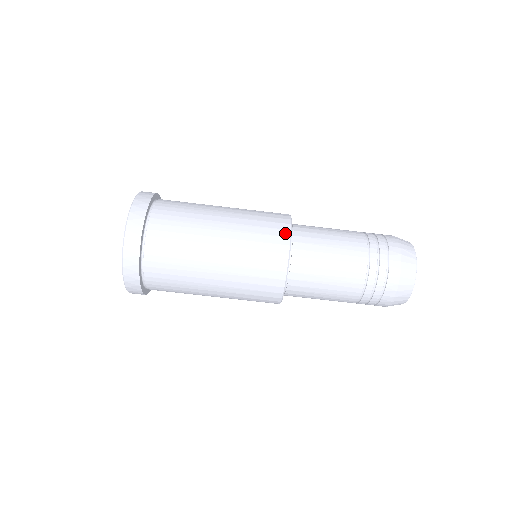
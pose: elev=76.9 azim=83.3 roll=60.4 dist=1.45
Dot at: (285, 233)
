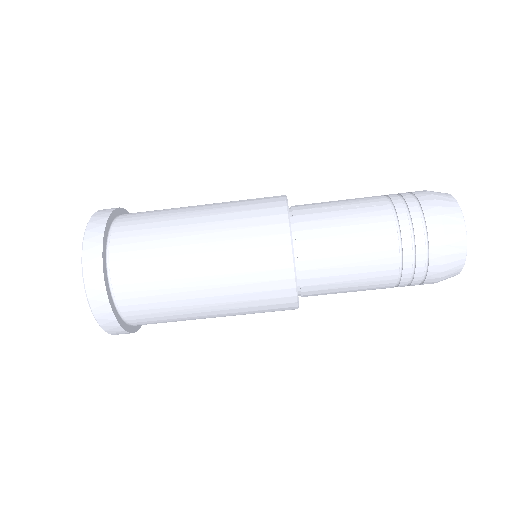
Dot at: (287, 274)
